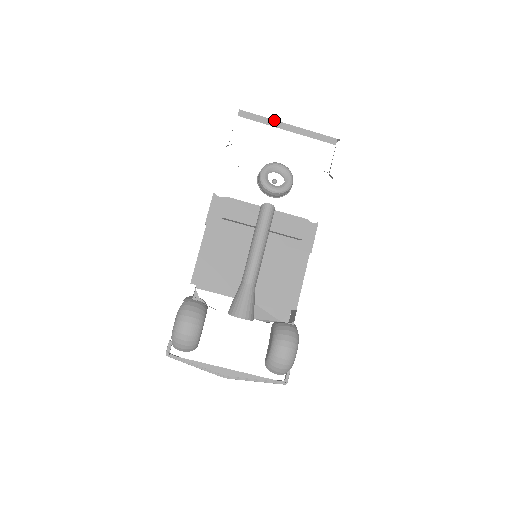
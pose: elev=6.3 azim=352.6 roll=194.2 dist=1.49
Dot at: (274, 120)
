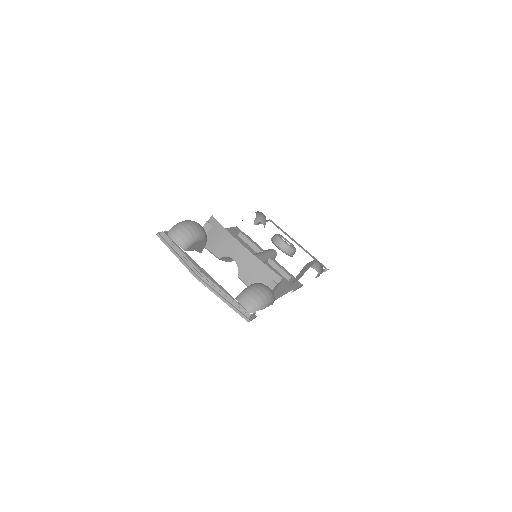
Dot at: (289, 236)
